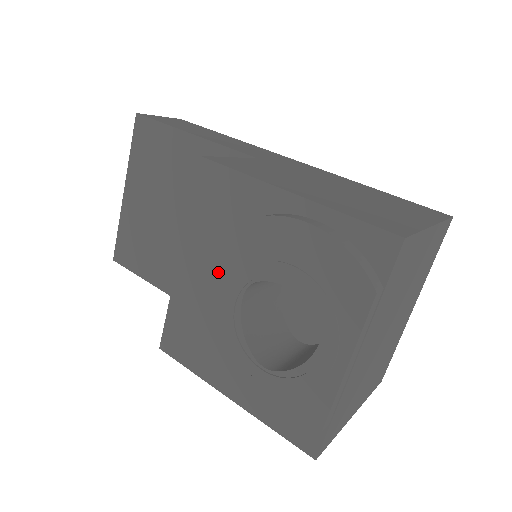
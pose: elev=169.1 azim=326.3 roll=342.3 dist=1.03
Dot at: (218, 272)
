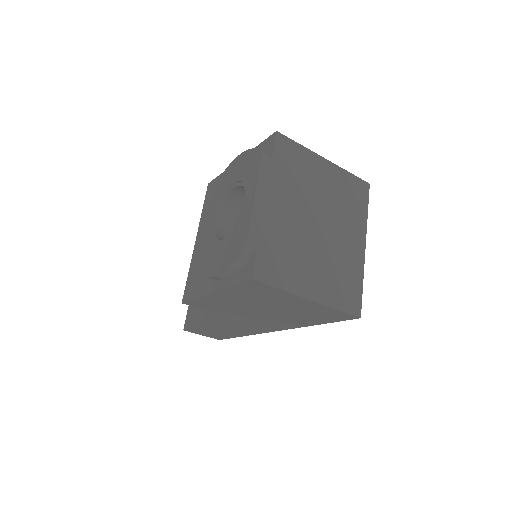
Dot at: occluded
